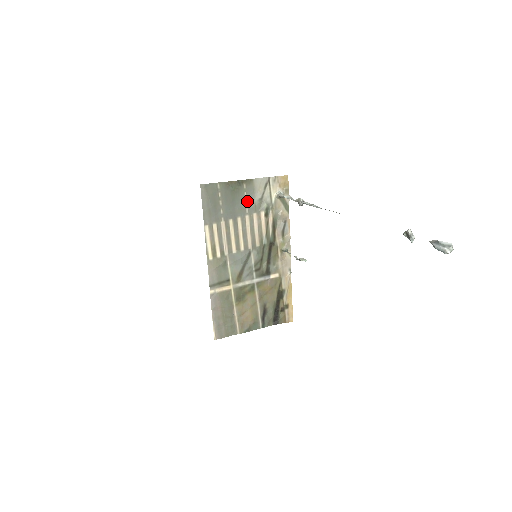
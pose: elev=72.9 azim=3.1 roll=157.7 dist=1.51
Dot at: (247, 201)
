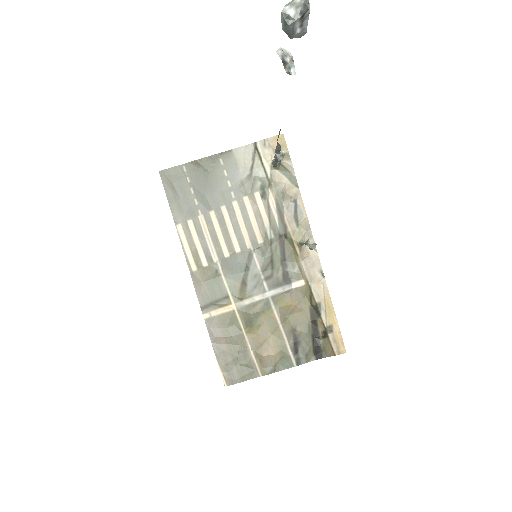
Dot at: (230, 182)
